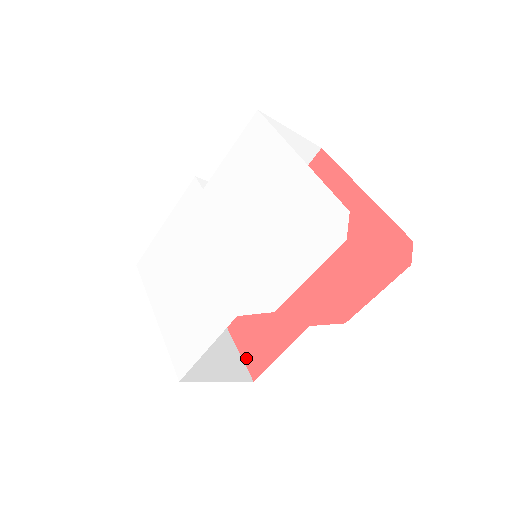
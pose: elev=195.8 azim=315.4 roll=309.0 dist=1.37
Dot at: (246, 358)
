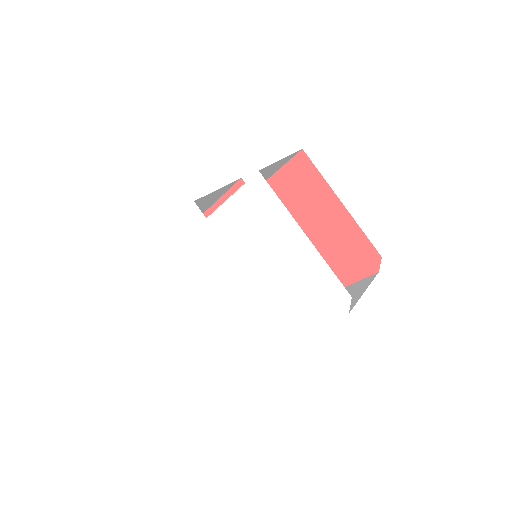
Dot at: occluded
